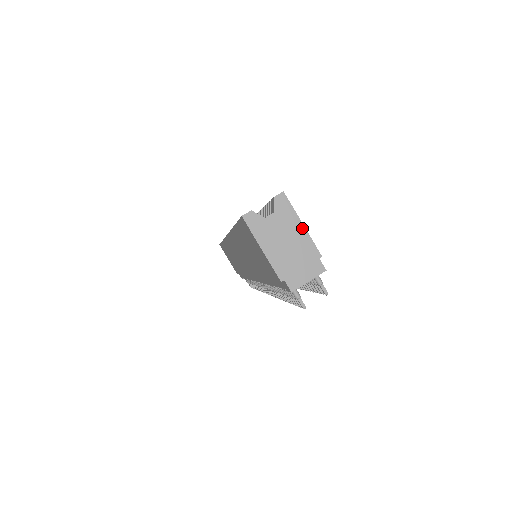
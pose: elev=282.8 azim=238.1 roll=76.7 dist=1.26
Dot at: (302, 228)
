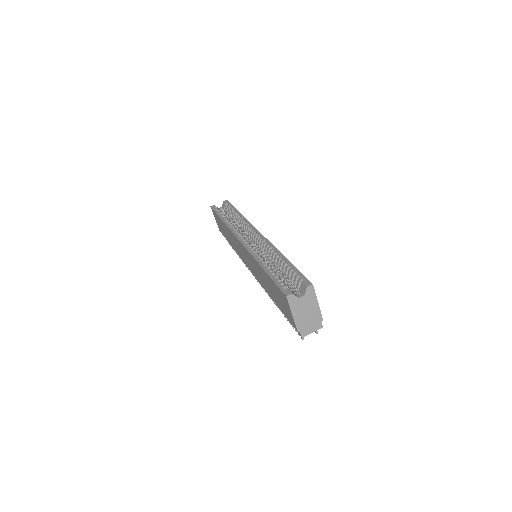
Dot at: (317, 305)
